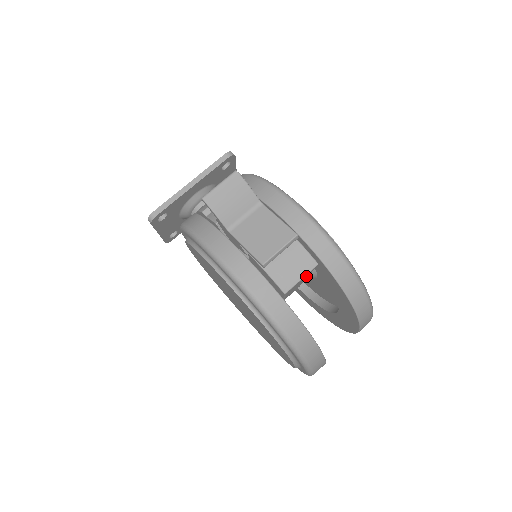
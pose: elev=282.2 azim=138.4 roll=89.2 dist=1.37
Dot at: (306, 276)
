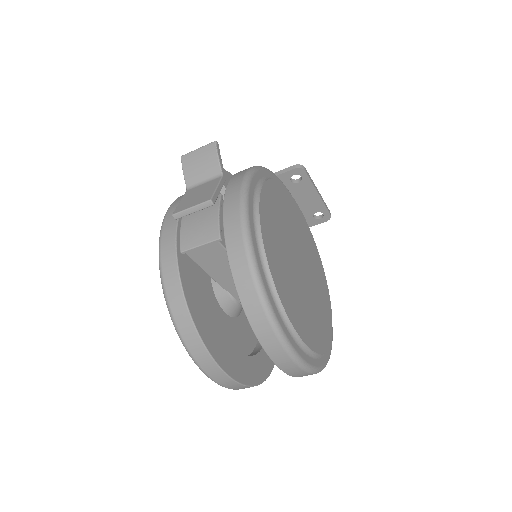
Dot at: (218, 253)
